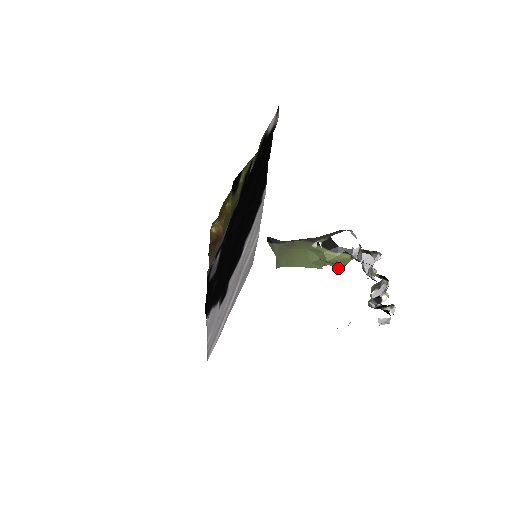
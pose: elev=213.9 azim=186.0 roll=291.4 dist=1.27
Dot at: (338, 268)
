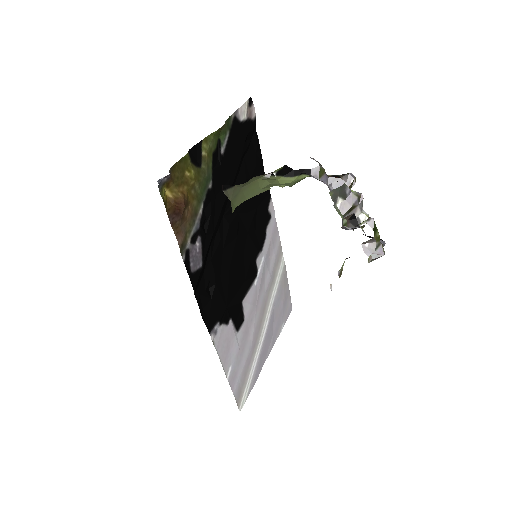
Dot at: (290, 185)
